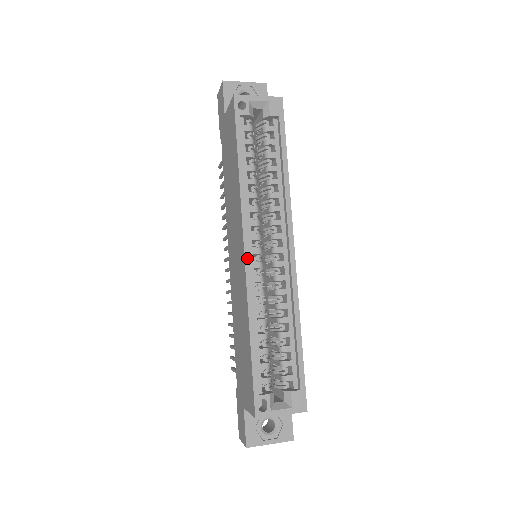
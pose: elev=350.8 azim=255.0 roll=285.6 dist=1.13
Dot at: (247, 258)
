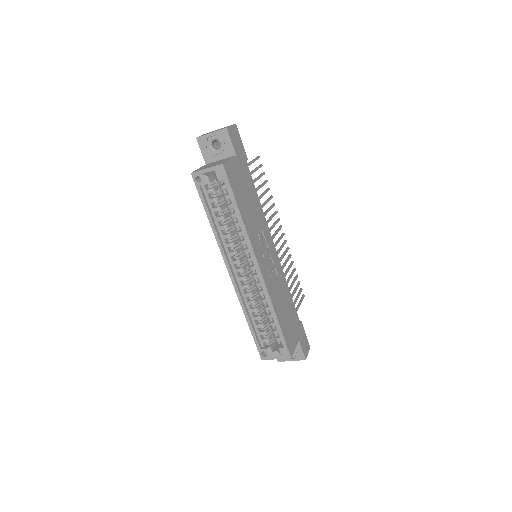
Dot at: (232, 278)
